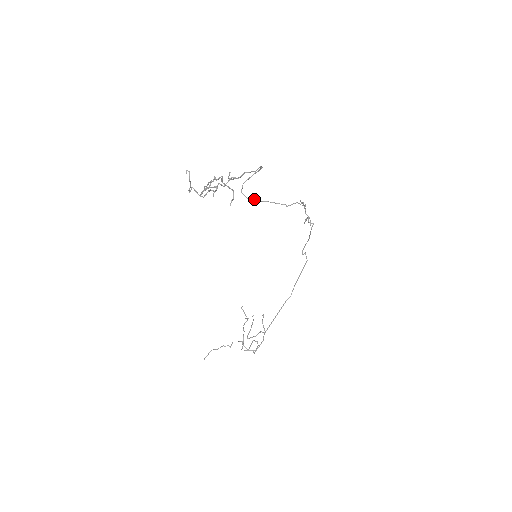
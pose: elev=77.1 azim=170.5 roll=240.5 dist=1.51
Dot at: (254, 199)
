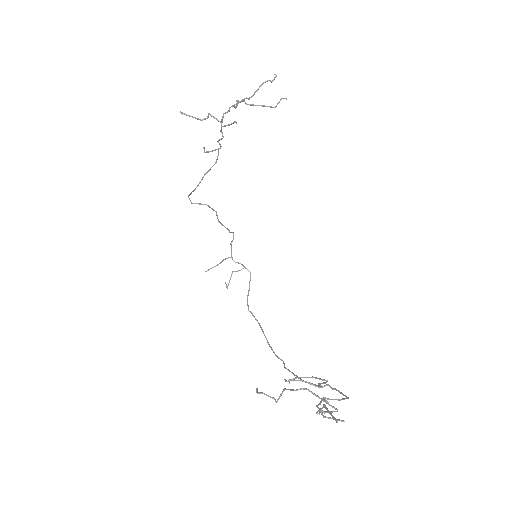
Dot at: occluded
